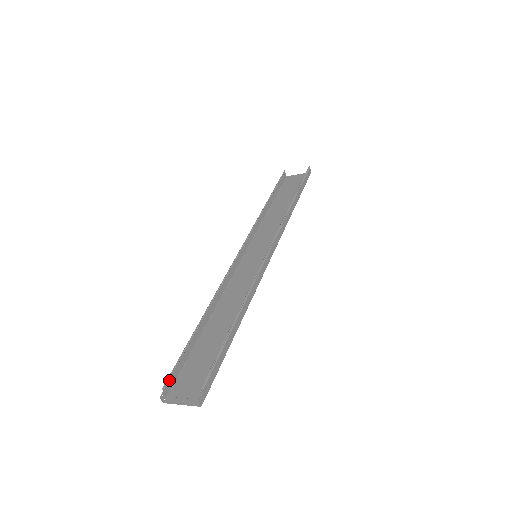
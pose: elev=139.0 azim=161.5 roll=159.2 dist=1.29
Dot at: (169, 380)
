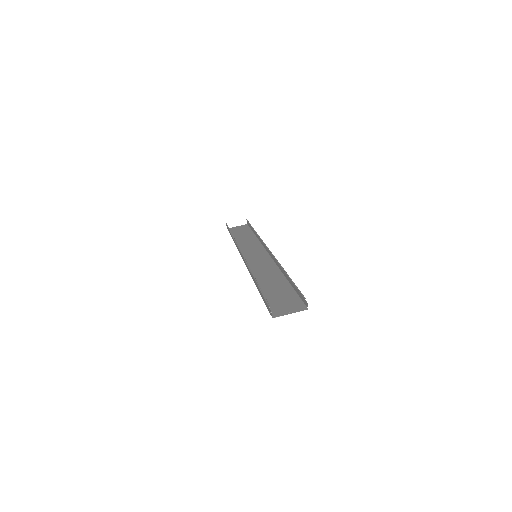
Dot at: (267, 305)
